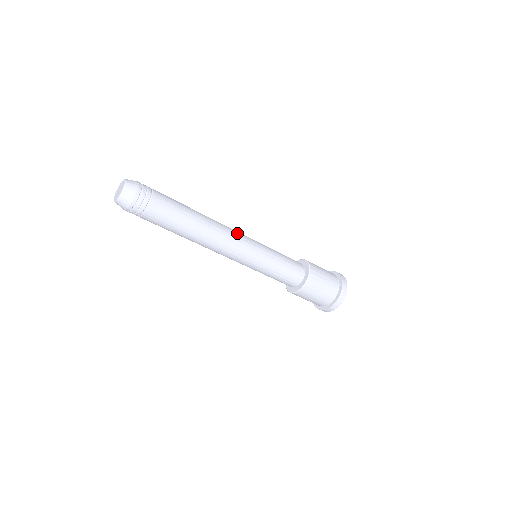
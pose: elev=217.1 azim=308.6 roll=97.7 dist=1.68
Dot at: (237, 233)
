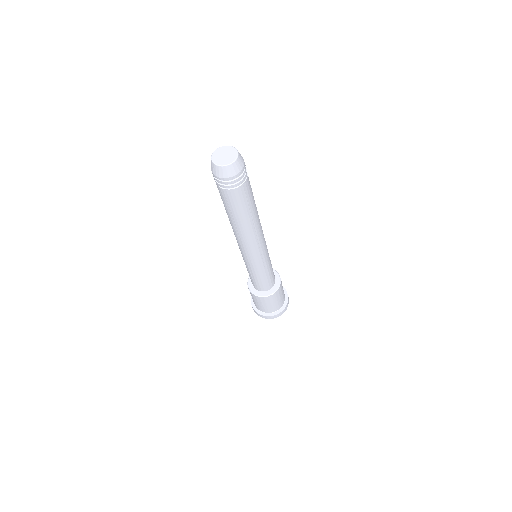
Dot at: occluded
